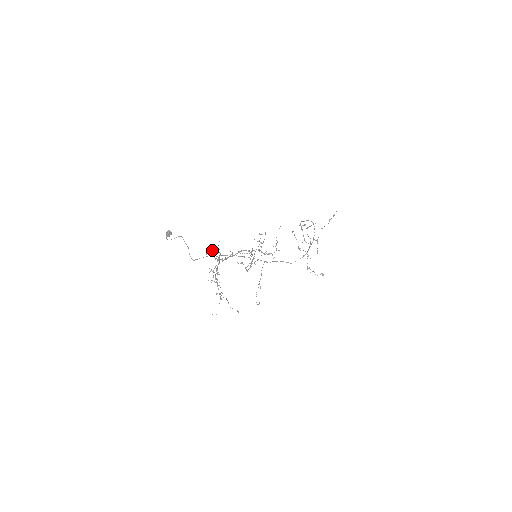
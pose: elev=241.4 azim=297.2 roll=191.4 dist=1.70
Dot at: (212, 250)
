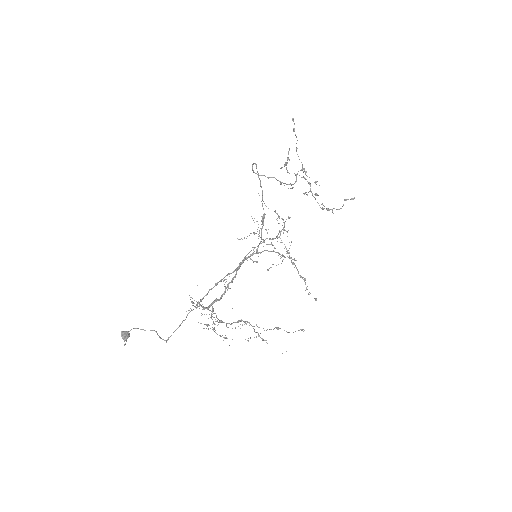
Dot at: (192, 303)
